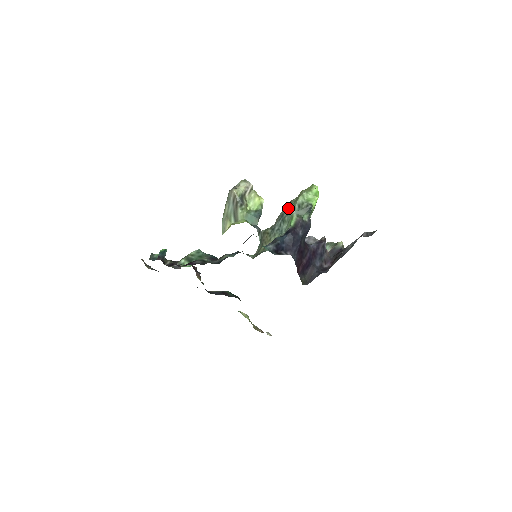
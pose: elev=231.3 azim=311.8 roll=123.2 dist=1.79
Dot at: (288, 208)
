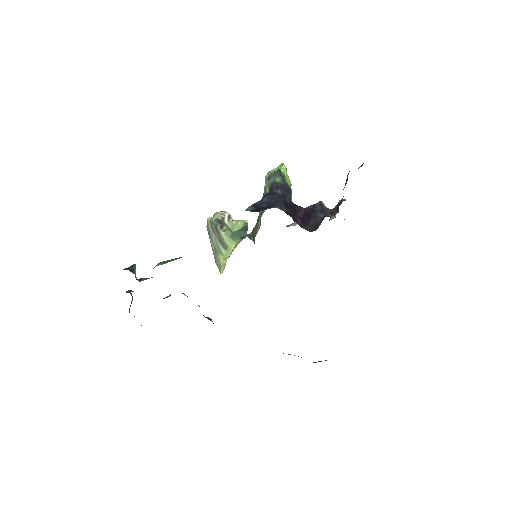
Dot at: (263, 194)
